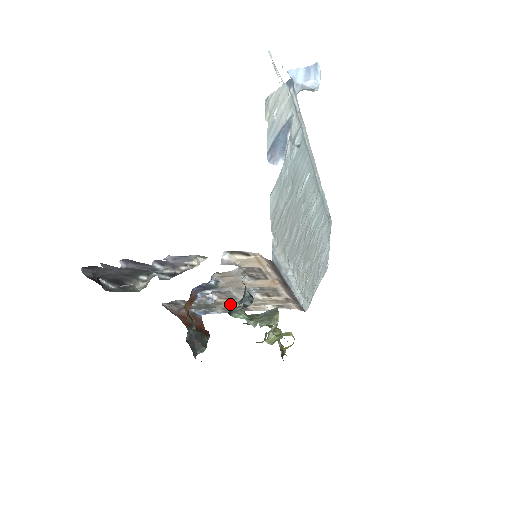
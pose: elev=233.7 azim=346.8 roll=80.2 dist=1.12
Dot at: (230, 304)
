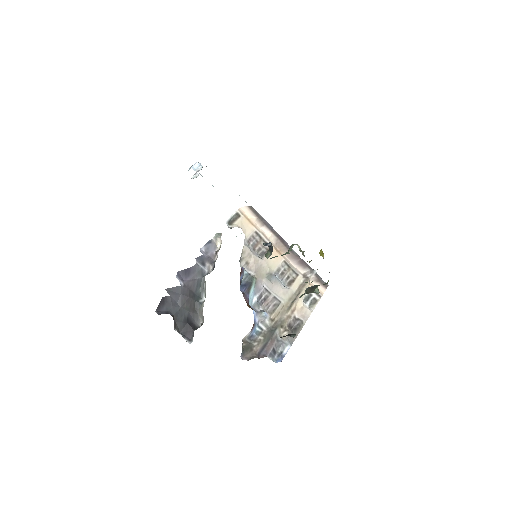
Dot at: (282, 316)
